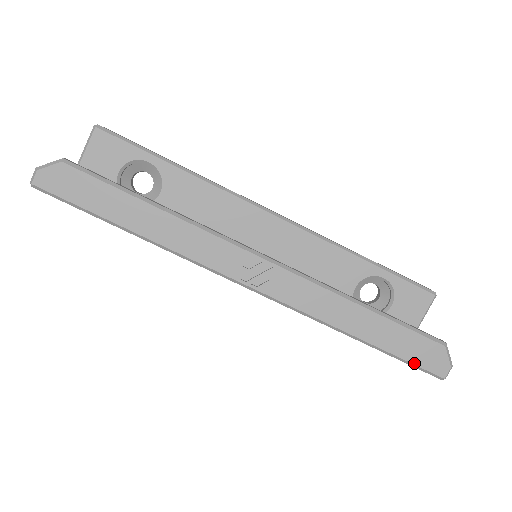
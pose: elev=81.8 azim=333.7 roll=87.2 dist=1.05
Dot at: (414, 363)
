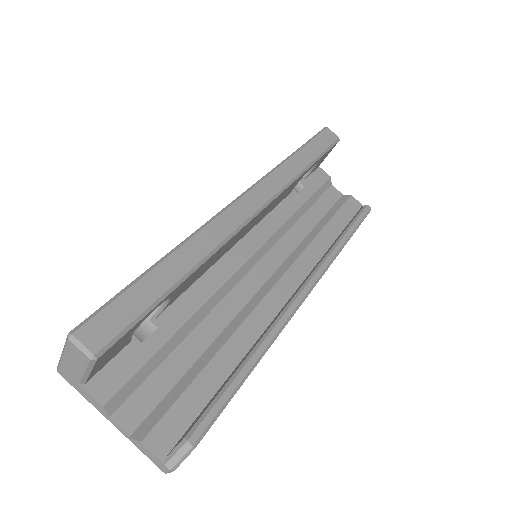
Dot at: occluded
